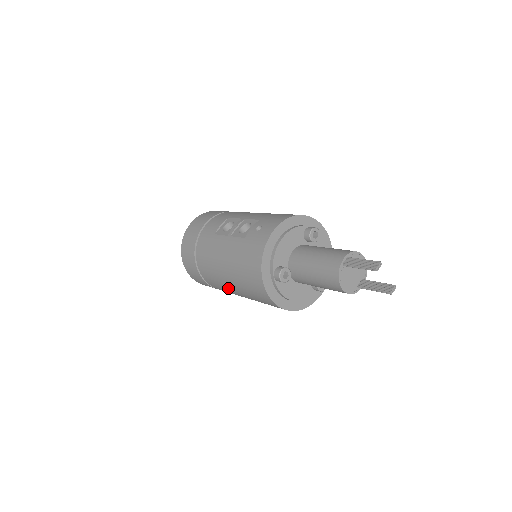
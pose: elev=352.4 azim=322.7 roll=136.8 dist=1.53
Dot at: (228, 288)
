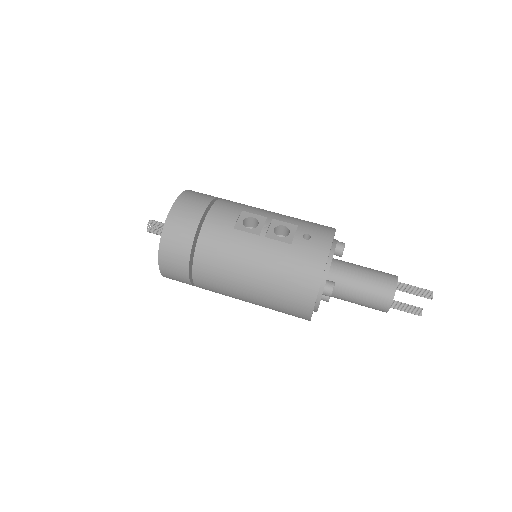
Dot at: (236, 291)
